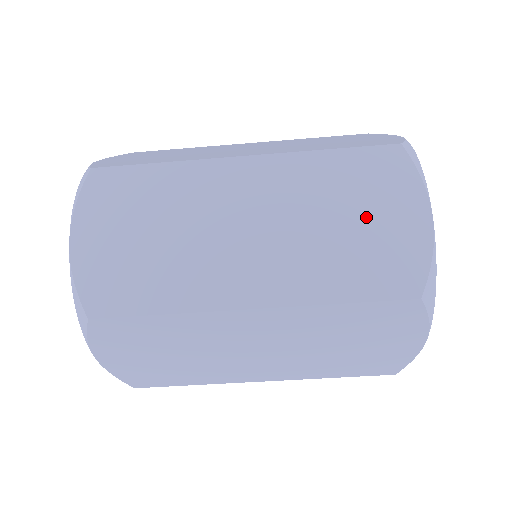
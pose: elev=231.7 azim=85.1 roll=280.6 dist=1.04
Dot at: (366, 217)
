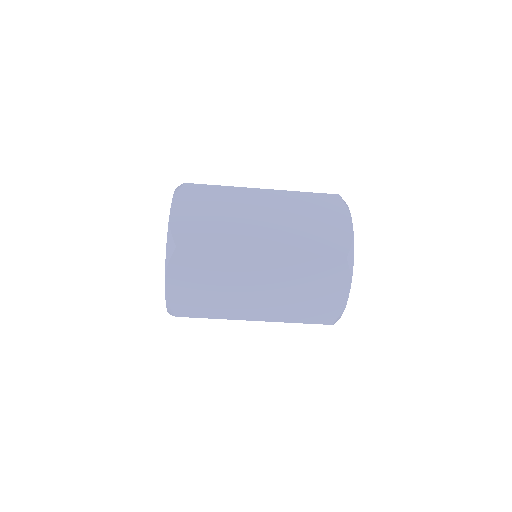
Dot at: (318, 290)
